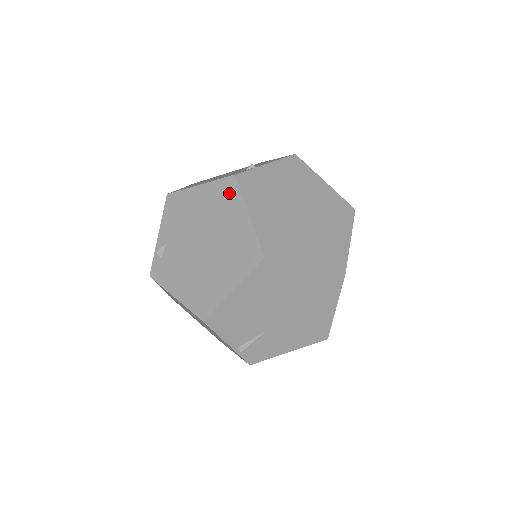
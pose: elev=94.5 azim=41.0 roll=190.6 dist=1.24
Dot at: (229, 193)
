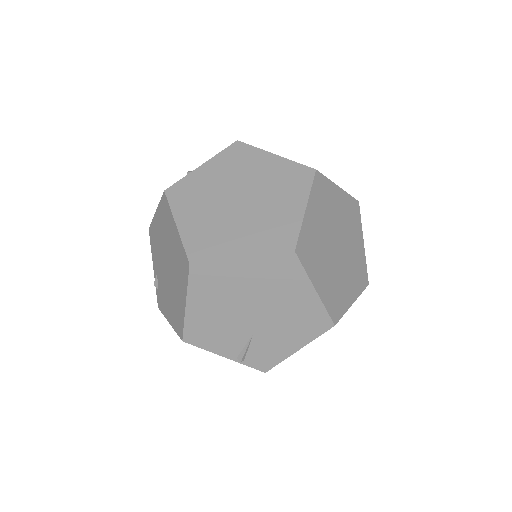
Dot at: (166, 210)
